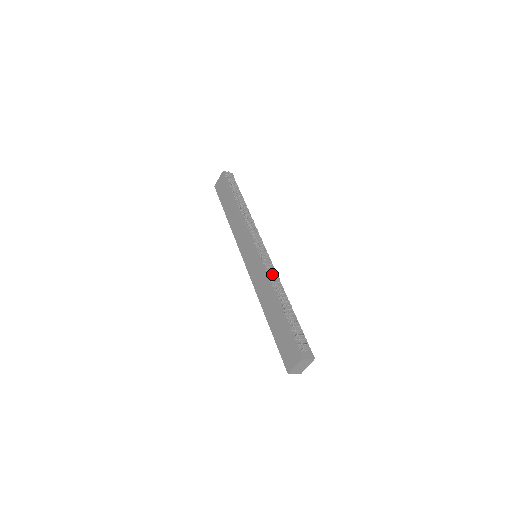
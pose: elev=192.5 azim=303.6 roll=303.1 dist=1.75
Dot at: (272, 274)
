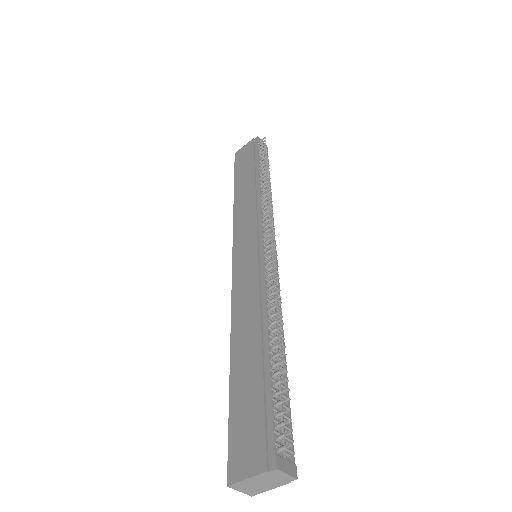
Dot at: (273, 289)
